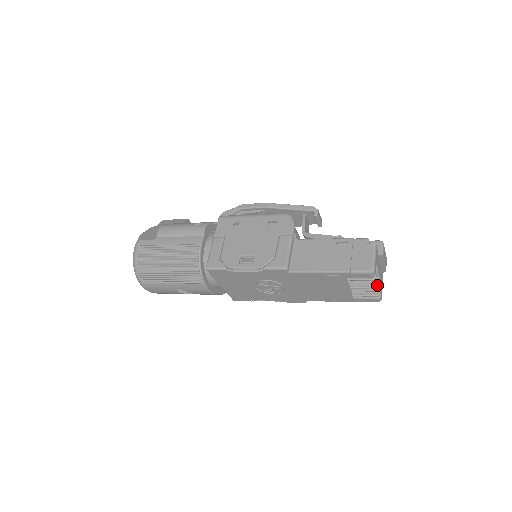
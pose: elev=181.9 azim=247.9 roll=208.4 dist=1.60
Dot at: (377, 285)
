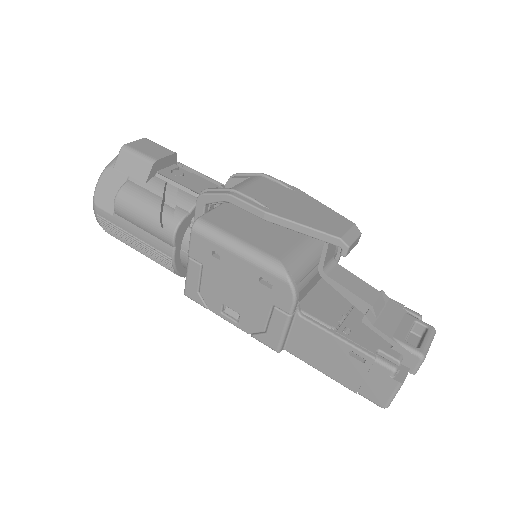
Dot at: occluded
